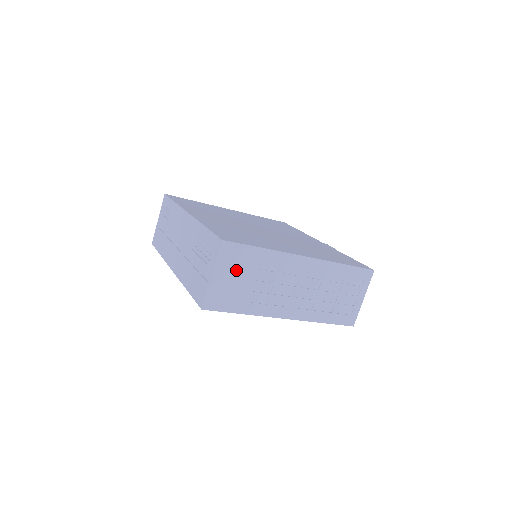
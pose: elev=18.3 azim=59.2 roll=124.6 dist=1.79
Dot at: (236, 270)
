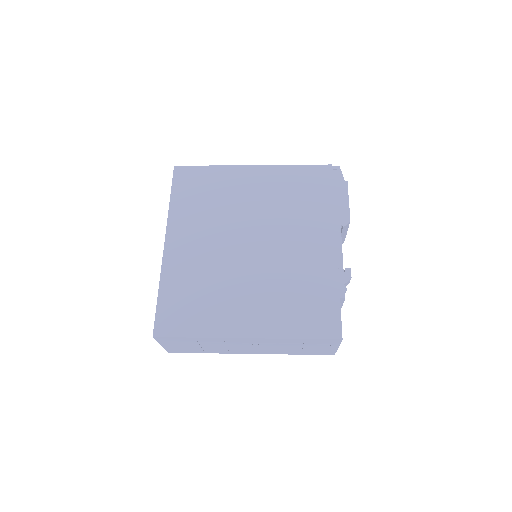
Dot at: (180, 343)
